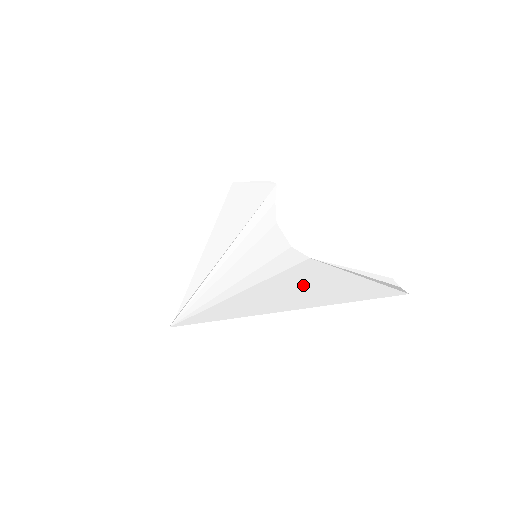
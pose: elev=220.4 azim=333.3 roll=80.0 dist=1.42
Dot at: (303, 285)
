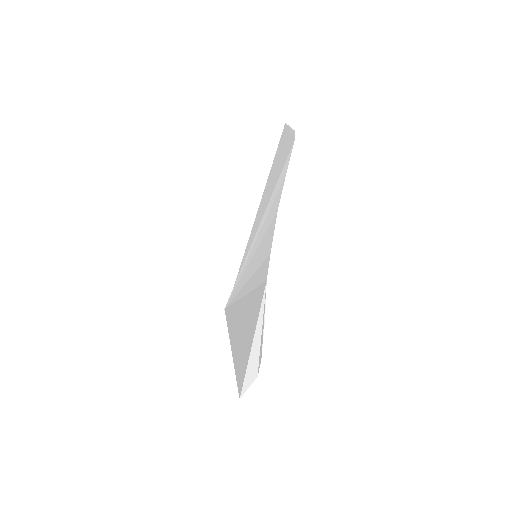
Dot at: (246, 320)
